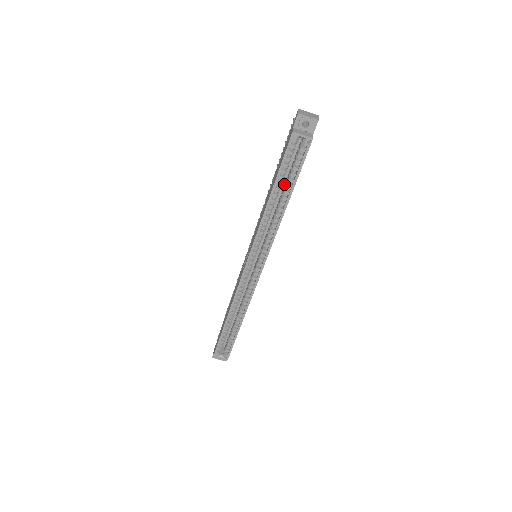
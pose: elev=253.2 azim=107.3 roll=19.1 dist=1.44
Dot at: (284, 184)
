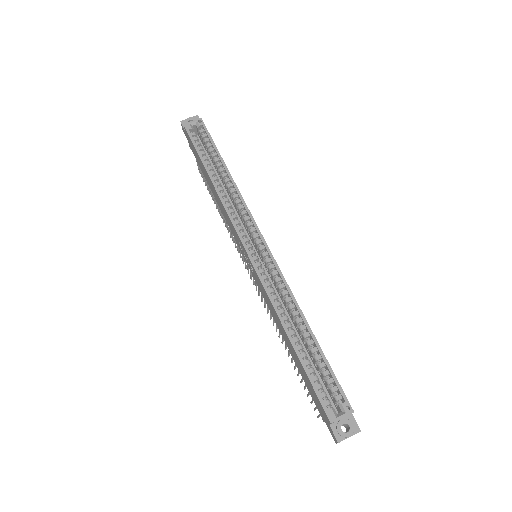
Dot at: (217, 174)
